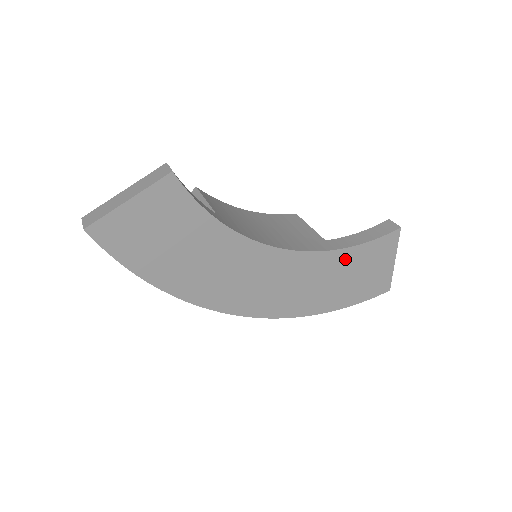
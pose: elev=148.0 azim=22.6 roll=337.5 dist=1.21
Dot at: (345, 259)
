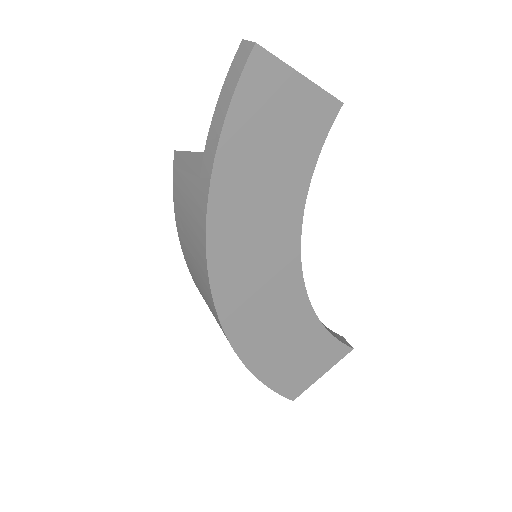
Dot at: (310, 332)
